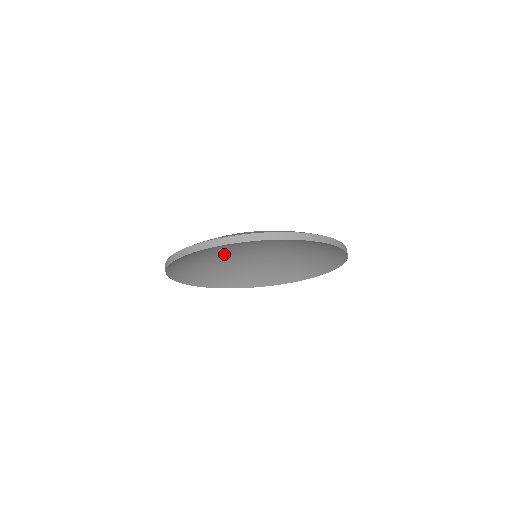
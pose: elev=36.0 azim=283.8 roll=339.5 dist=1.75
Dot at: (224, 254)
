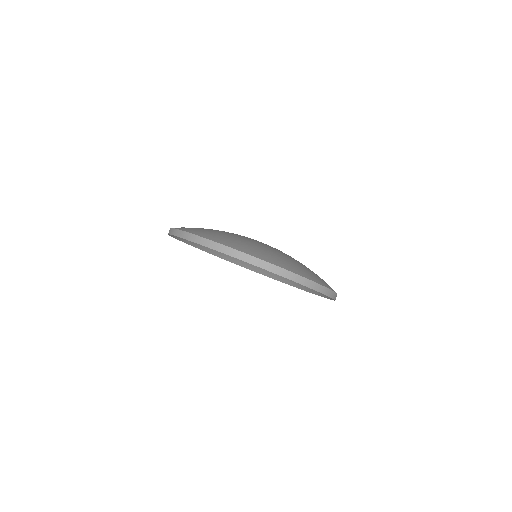
Dot at: occluded
